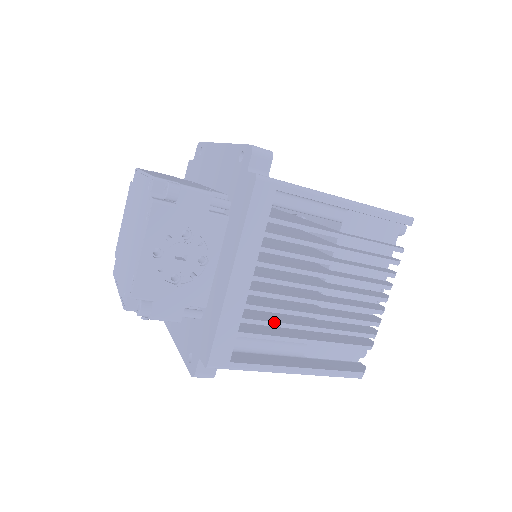
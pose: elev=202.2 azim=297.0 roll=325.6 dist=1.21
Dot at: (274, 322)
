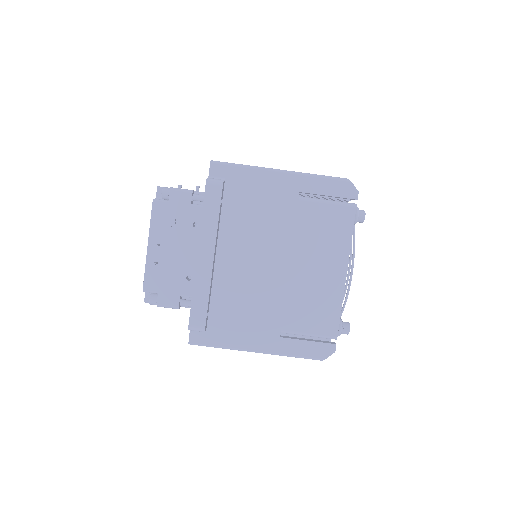
Dot at: occluded
